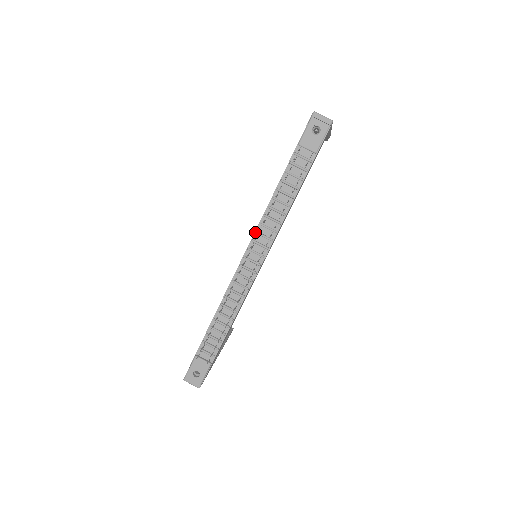
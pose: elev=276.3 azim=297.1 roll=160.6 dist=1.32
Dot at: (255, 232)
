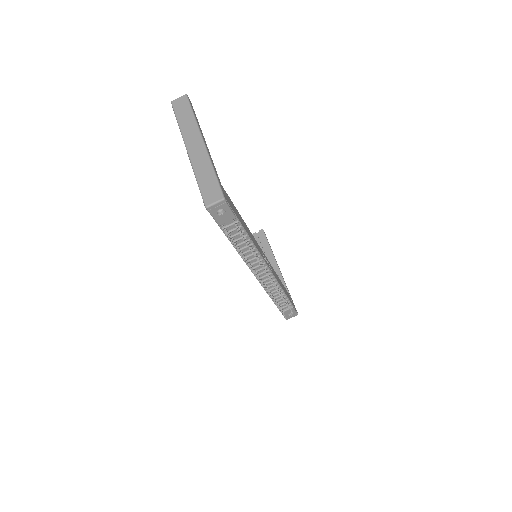
Dot at: occluded
